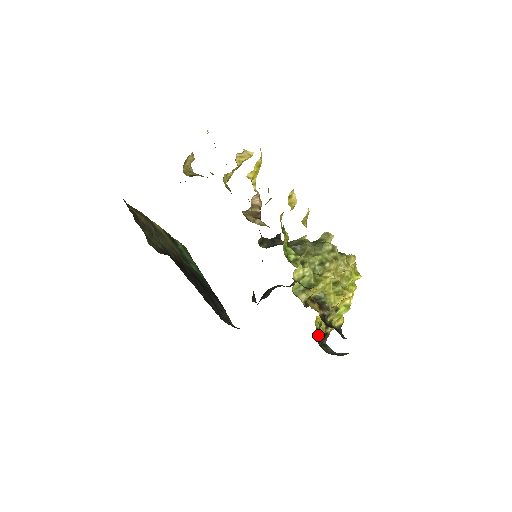
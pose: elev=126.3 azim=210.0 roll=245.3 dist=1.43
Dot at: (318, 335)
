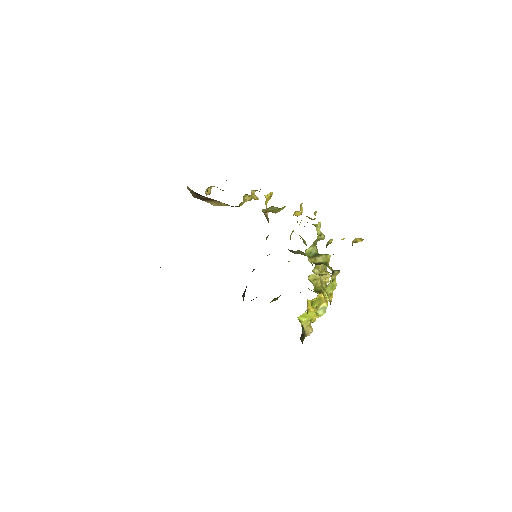
Dot at: (302, 325)
